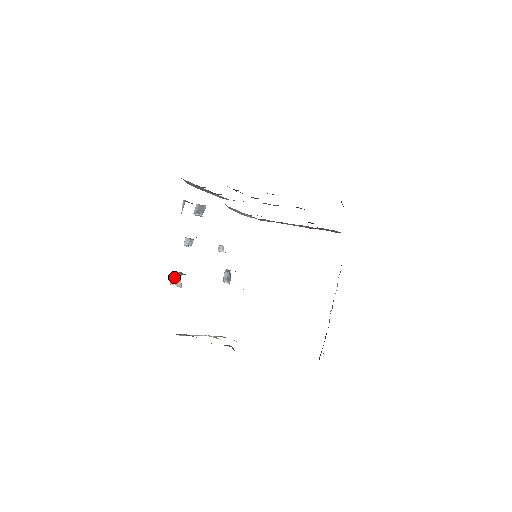
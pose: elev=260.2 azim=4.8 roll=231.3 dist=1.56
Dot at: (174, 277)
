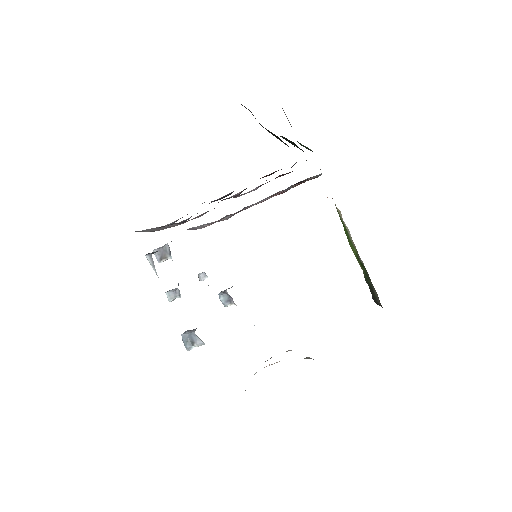
Dot at: (187, 340)
